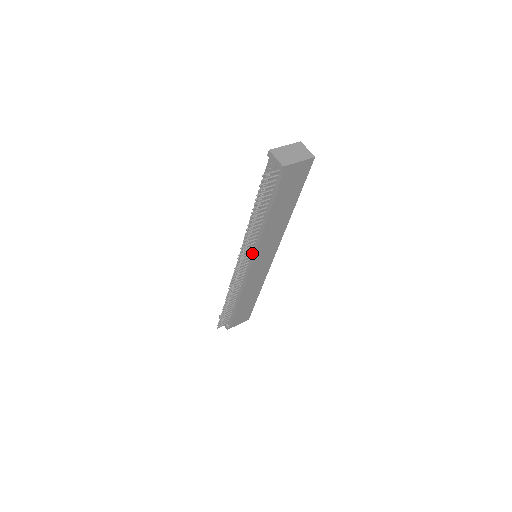
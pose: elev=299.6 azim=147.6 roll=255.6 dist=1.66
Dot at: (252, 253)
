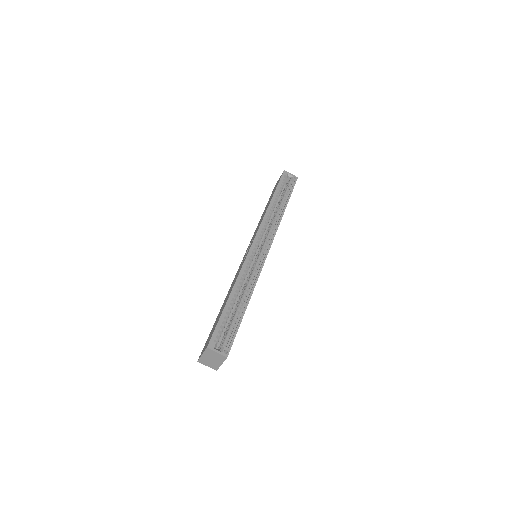
Dot at: occluded
